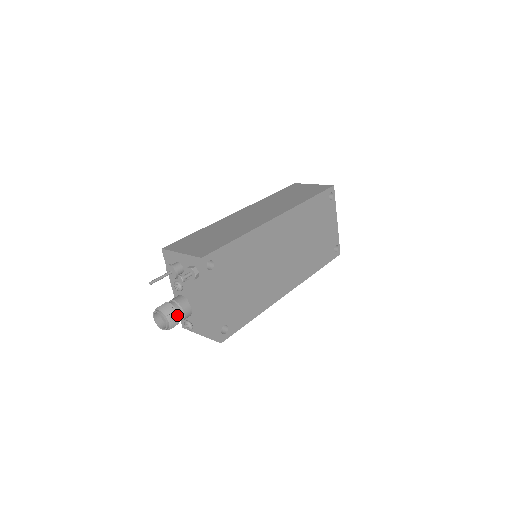
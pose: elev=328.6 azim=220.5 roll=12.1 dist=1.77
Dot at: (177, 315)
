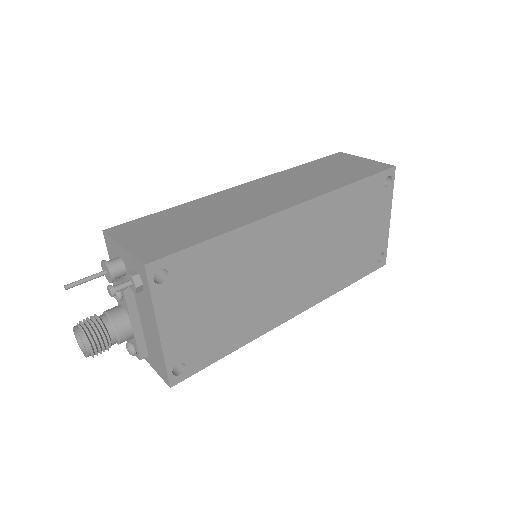
Dot at: (106, 339)
